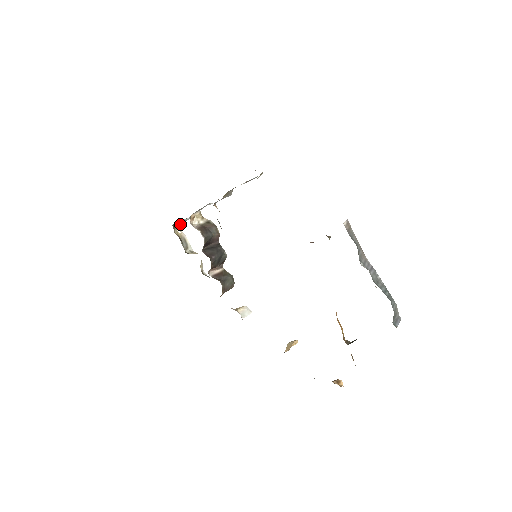
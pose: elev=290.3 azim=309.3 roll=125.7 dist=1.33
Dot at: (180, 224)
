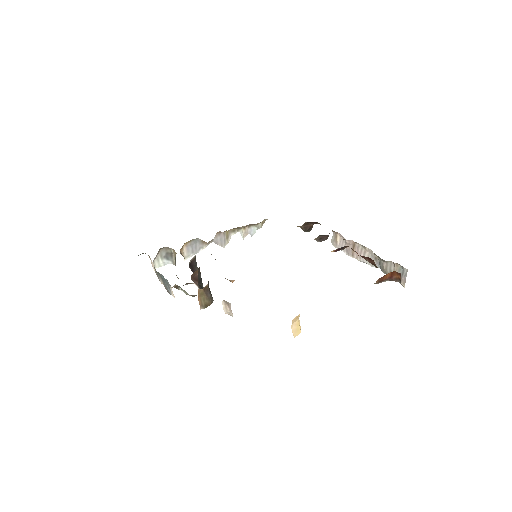
Dot at: (154, 269)
